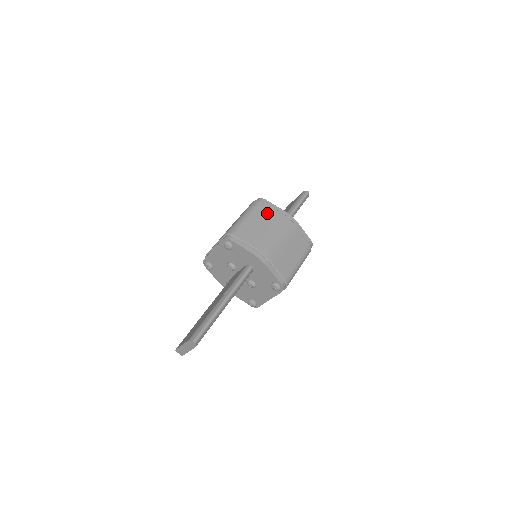
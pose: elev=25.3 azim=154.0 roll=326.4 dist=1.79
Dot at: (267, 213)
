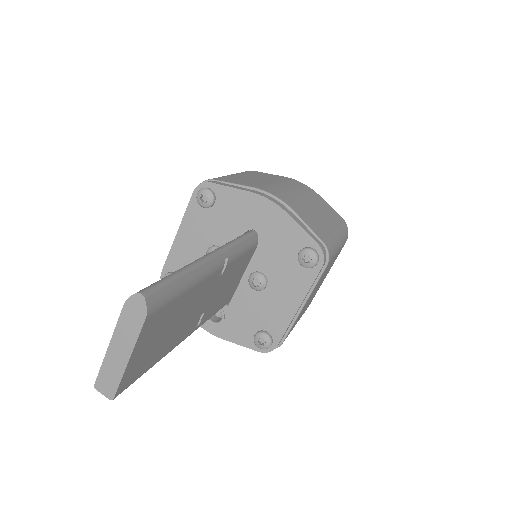
Dot at: (264, 175)
